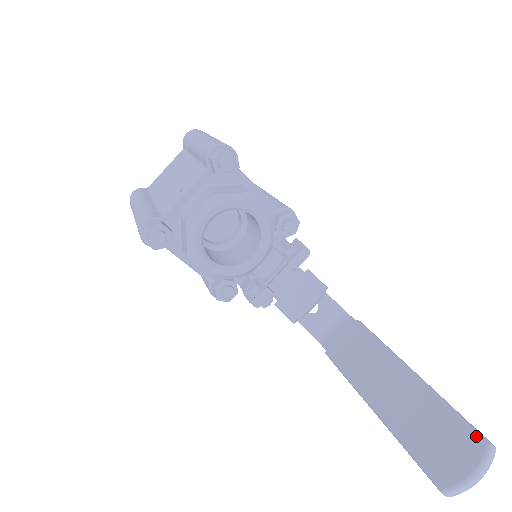
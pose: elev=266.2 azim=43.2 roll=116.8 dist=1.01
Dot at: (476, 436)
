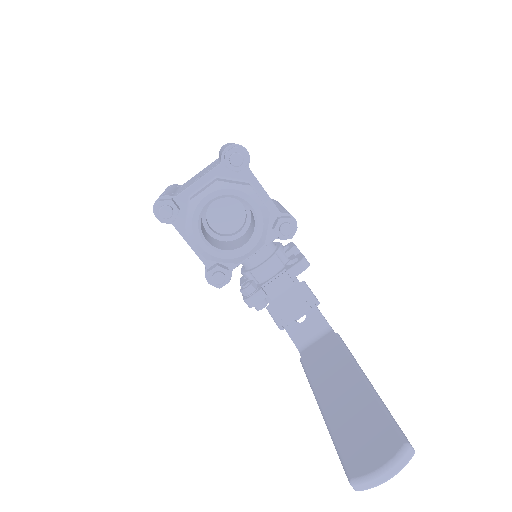
Dot at: (398, 435)
